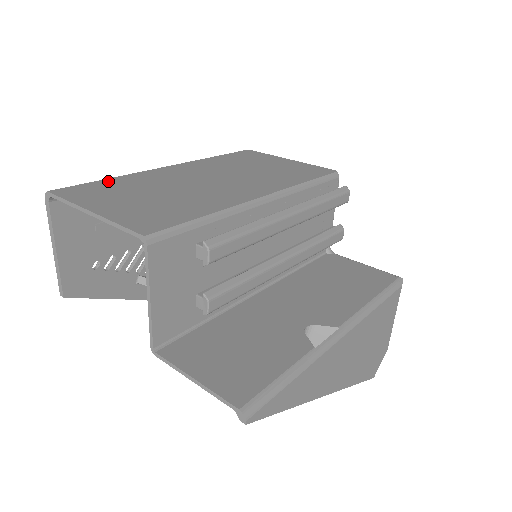
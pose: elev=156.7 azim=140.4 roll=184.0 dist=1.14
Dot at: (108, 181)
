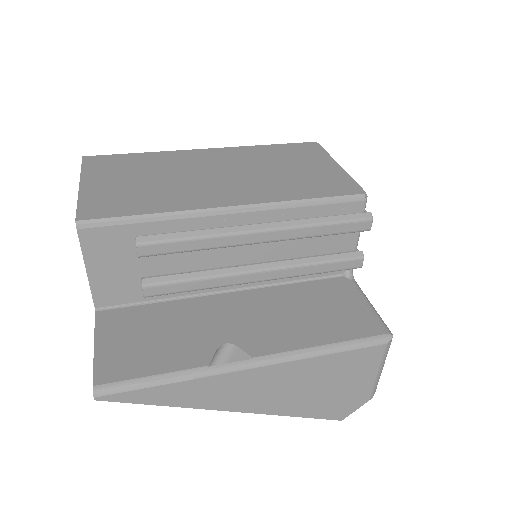
Dot at: (136, 156)
